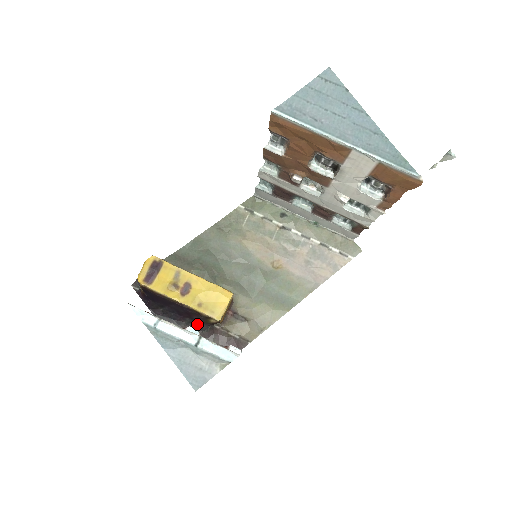
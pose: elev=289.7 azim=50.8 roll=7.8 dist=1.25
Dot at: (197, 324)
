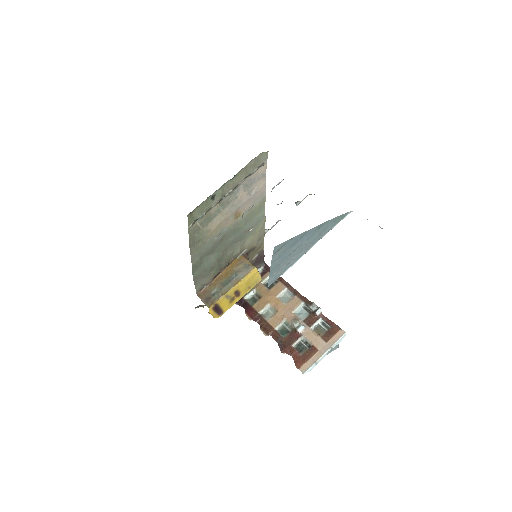
Dot at: occluded
